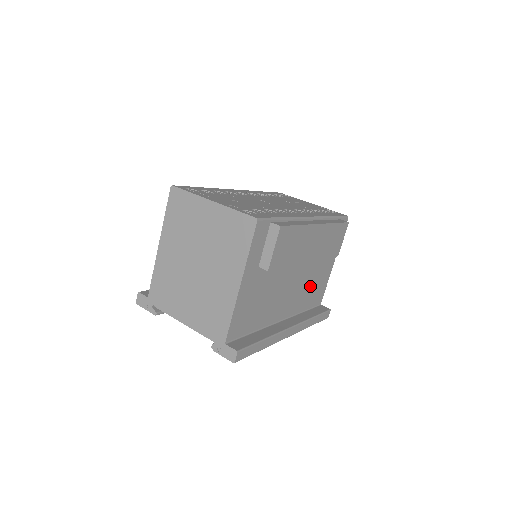
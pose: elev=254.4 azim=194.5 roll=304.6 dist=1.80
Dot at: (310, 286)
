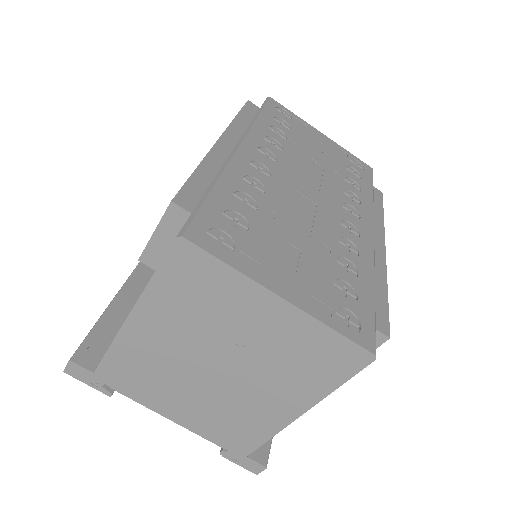
Dot at: occluded
